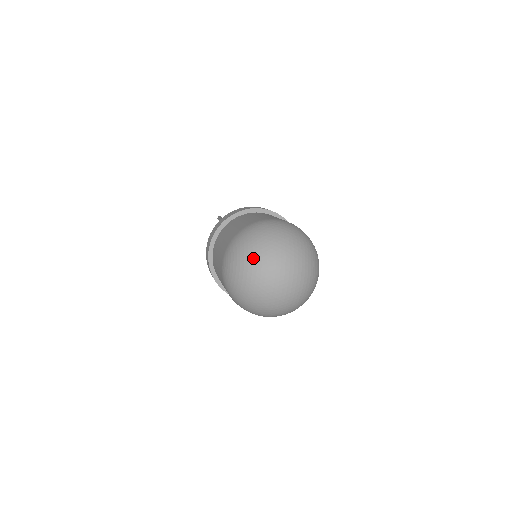
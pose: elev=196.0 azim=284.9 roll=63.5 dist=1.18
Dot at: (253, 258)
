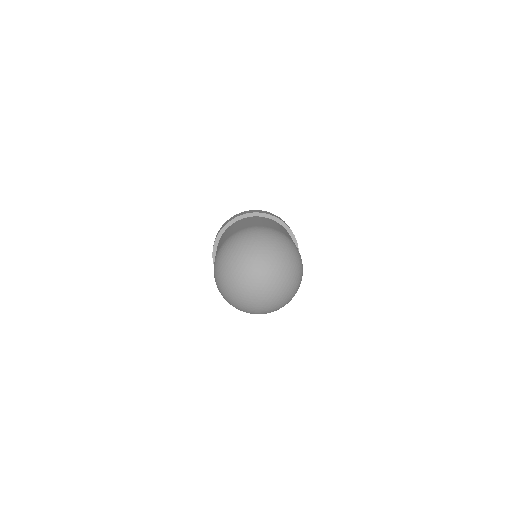
Dot at: (244, 254)
